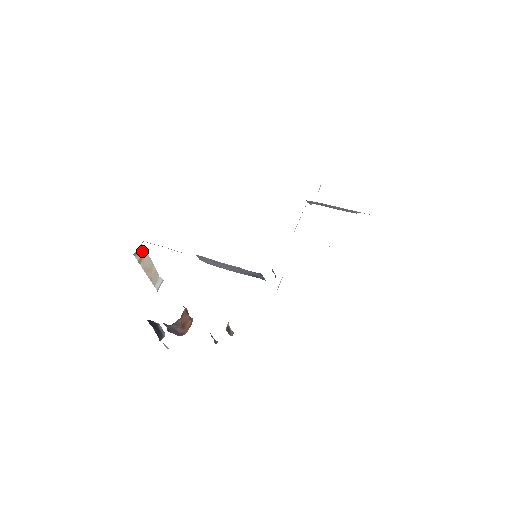
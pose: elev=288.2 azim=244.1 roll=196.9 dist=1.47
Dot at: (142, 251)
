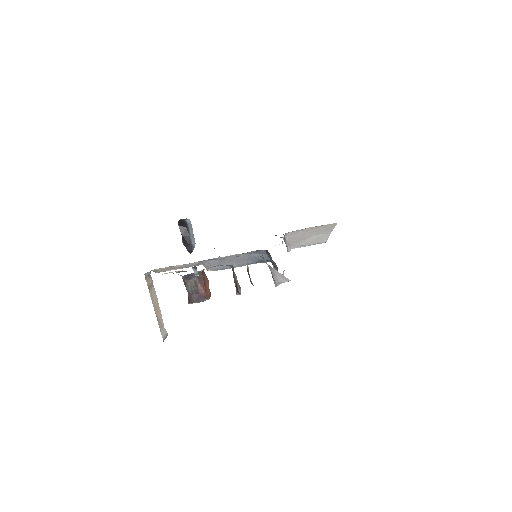
Dot at: (150, 281)
